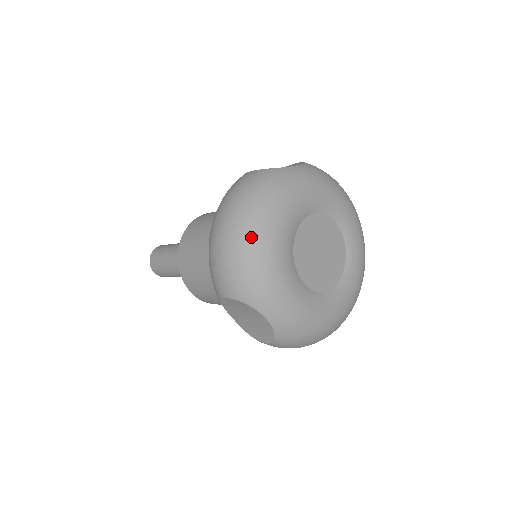
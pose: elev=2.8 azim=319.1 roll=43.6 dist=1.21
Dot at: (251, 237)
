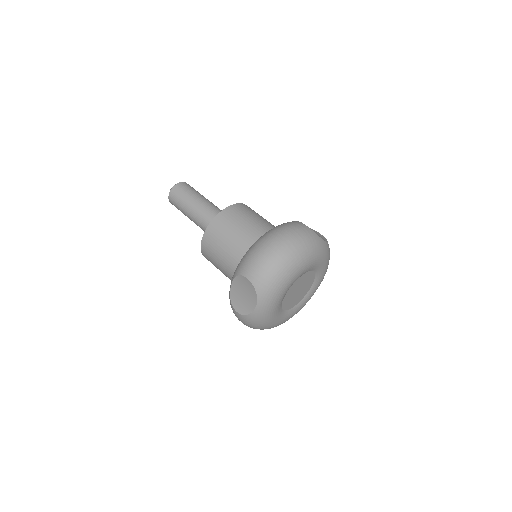
Dot at: occluded
